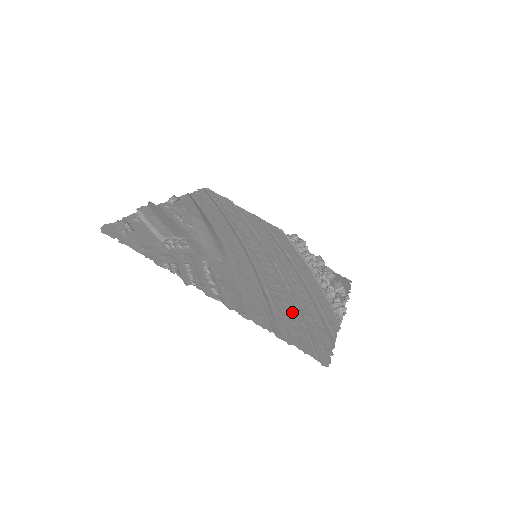
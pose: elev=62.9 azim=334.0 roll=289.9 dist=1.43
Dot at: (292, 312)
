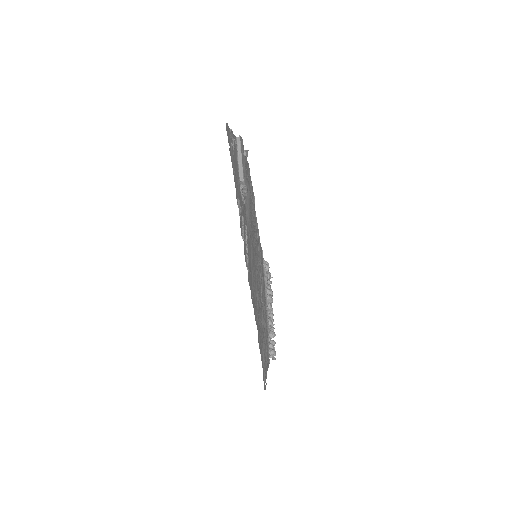
Dot at: occluded
